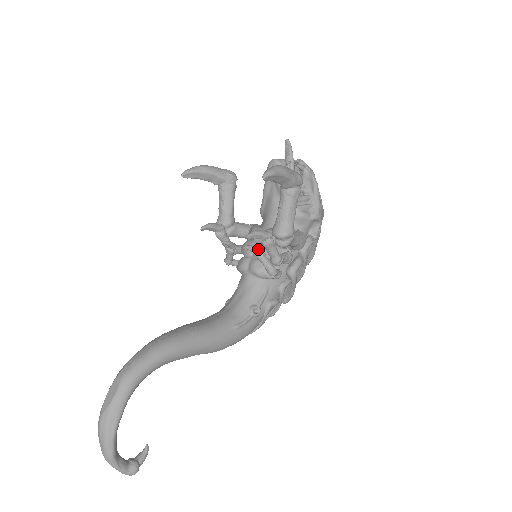
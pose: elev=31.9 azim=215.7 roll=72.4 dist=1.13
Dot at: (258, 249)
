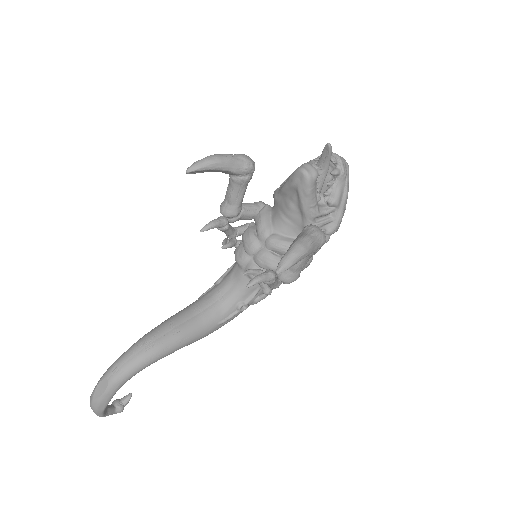
Dot at: (258, 274)
